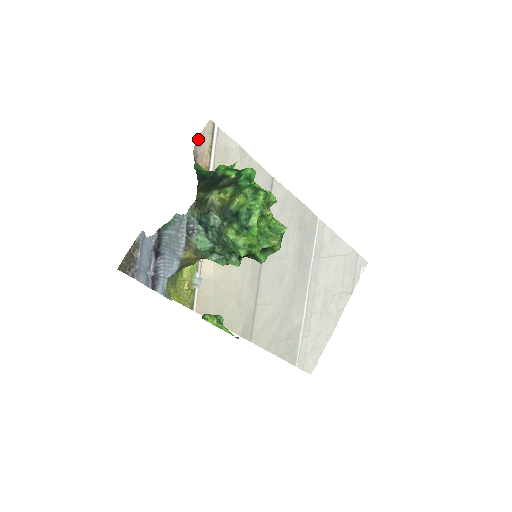
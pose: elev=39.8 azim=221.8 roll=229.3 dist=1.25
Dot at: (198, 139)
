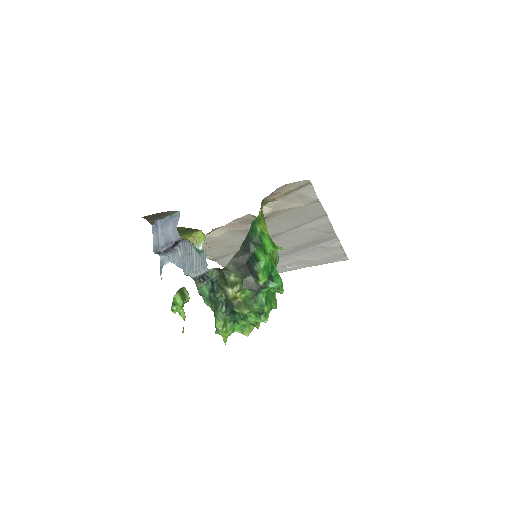
Dot at: (284, 185)
